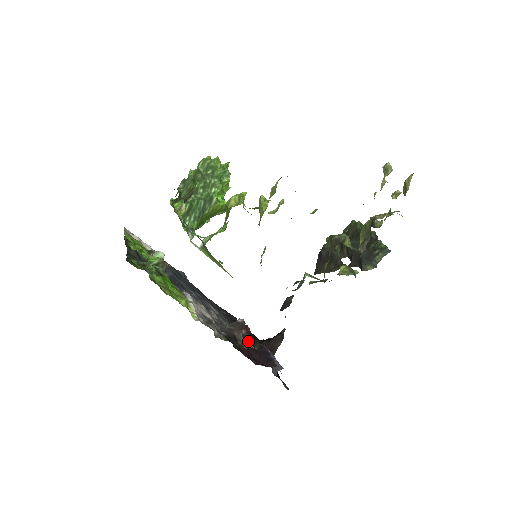
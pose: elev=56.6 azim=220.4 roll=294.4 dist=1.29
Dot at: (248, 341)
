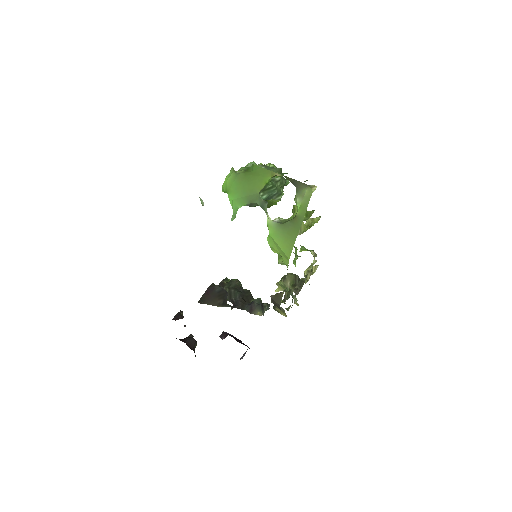
Dot at: occluded
